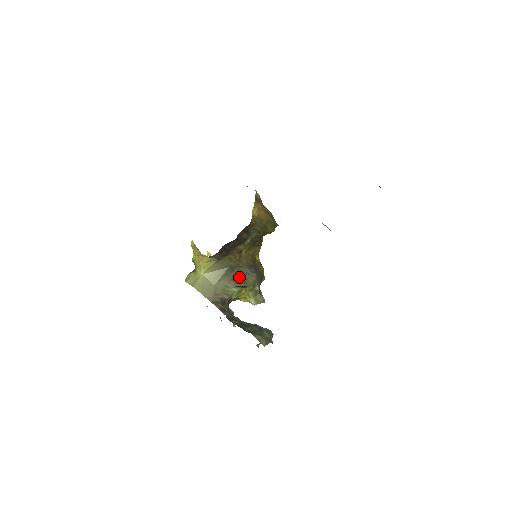
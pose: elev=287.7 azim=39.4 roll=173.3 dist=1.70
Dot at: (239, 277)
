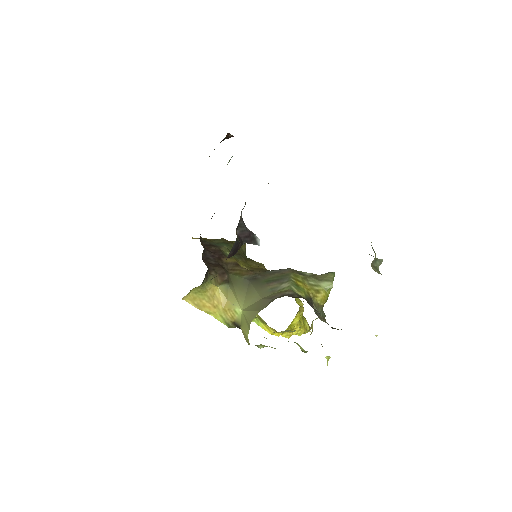
Dot at: (272, 278)
